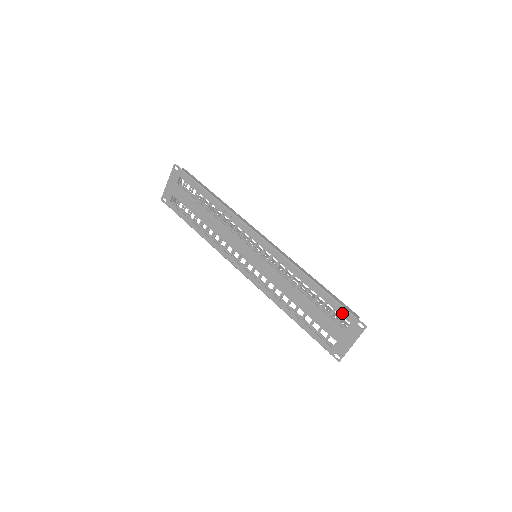
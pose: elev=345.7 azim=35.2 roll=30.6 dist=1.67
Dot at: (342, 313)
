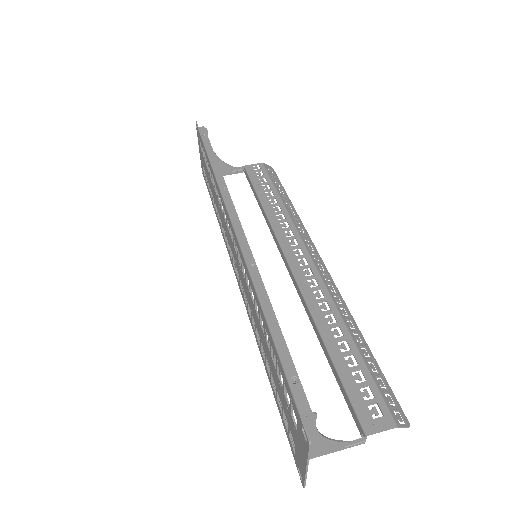
Dot at: (289, 394)
